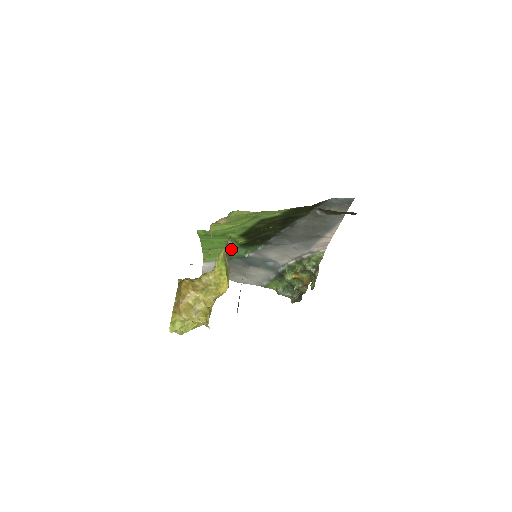
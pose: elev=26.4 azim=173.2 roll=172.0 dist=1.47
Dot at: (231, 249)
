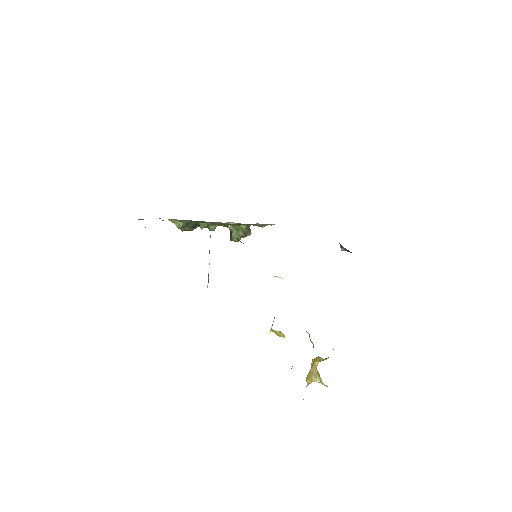
Dot at: occluded
